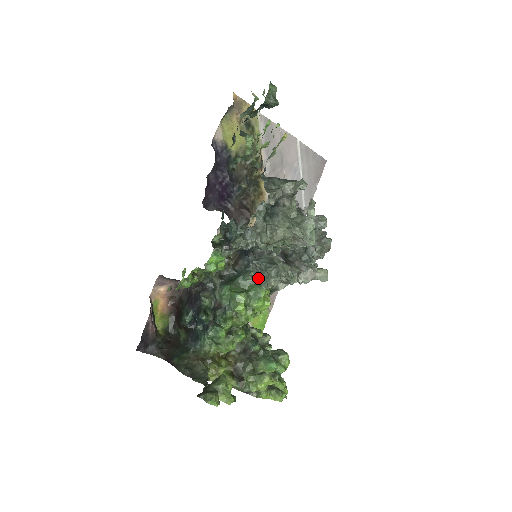
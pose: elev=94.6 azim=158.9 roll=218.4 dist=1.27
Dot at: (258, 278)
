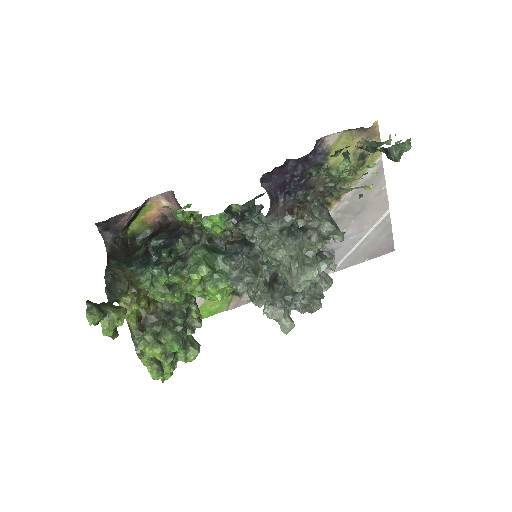
Dot at: (234, 271)
